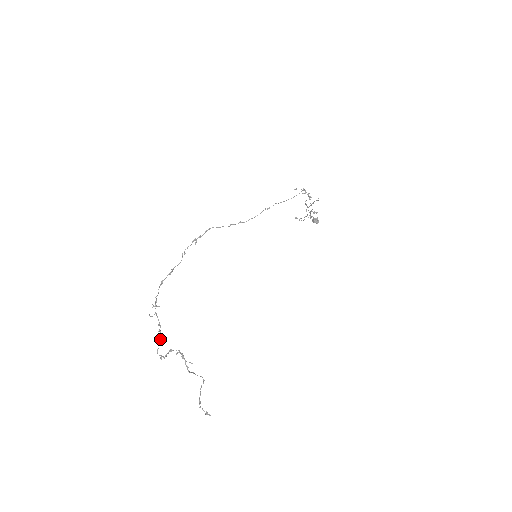
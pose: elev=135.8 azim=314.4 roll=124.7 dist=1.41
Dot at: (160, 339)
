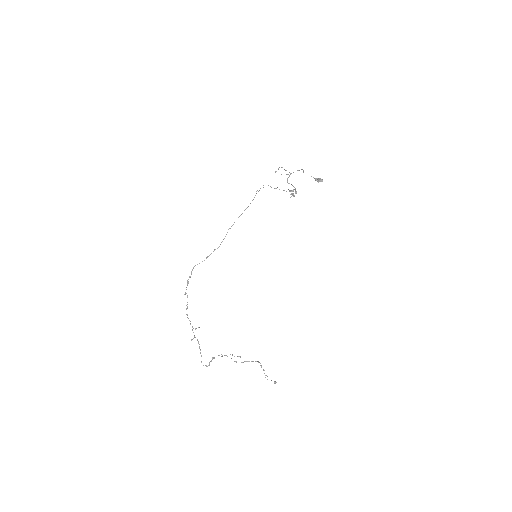
Dot at: occluded
